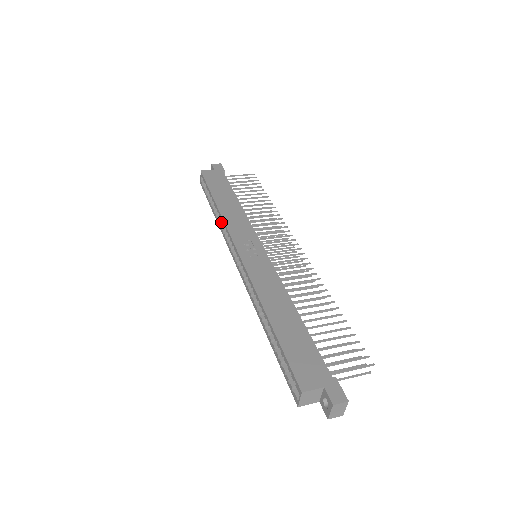
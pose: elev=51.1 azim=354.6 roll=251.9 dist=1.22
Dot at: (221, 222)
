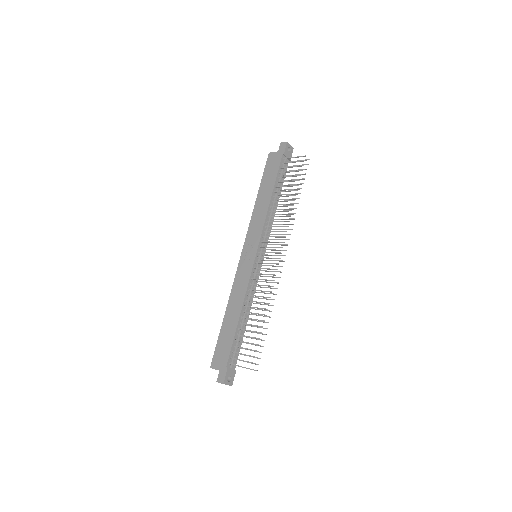
Dot at: occluded
